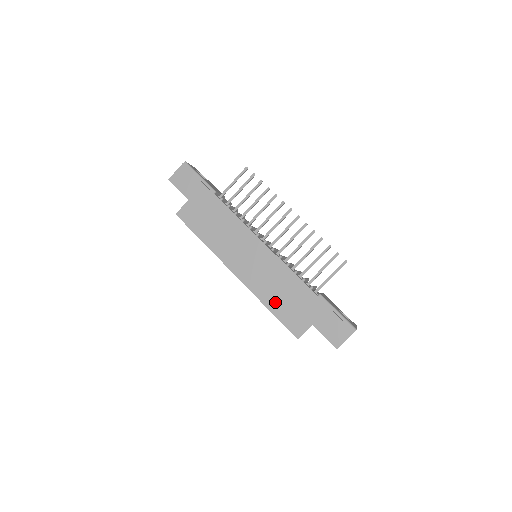
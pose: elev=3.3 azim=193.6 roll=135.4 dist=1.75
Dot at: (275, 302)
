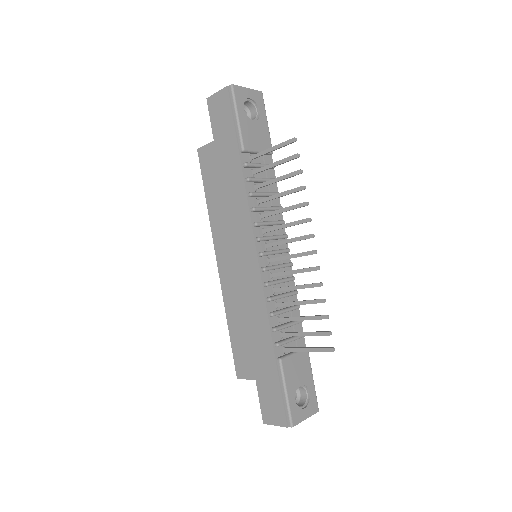
Dot at: (236, 326)
